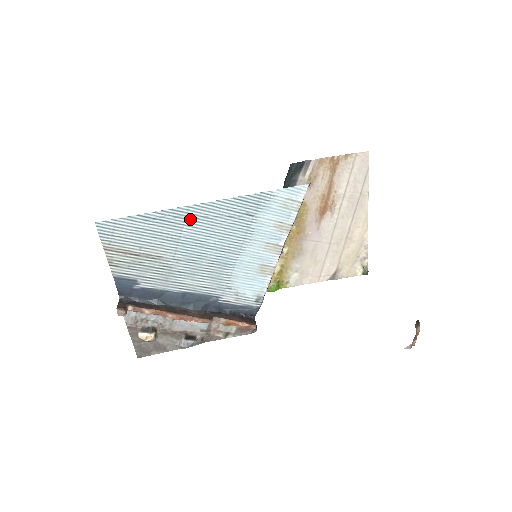
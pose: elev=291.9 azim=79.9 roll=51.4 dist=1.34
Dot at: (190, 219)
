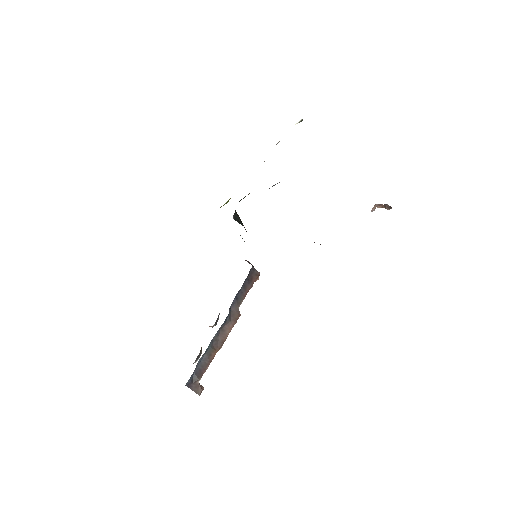
Dot at: occluded
